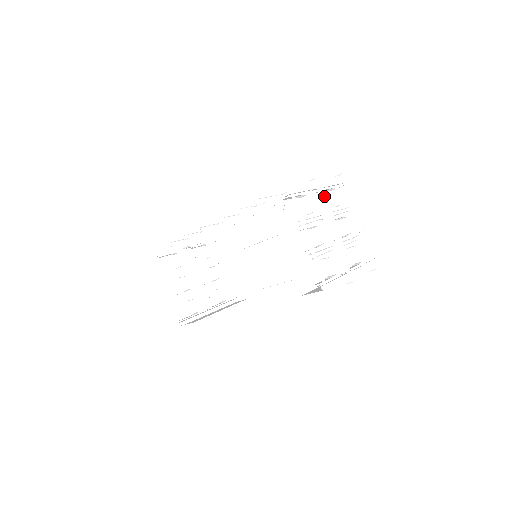
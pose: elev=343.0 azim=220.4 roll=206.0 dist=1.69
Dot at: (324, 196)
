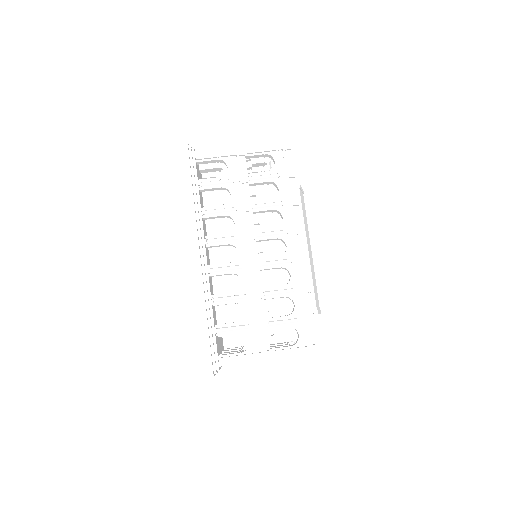
Dot at: occluded
